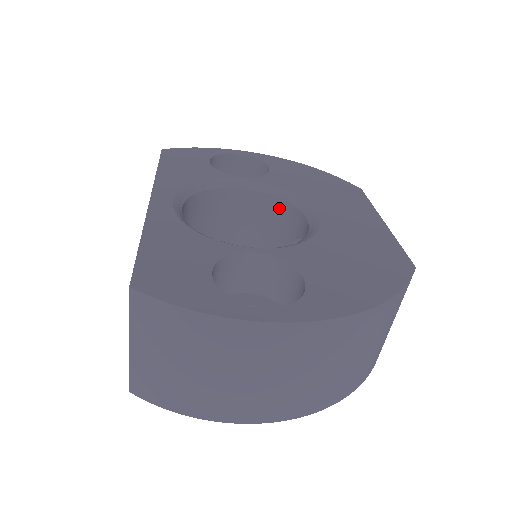
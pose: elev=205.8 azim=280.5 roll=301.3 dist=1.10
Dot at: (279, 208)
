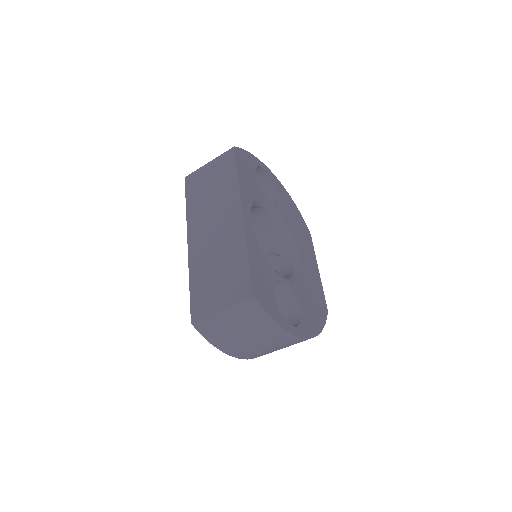
Dot at: (277, 231)
